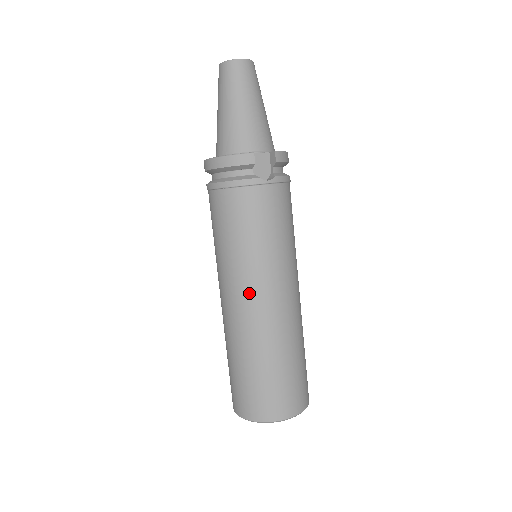
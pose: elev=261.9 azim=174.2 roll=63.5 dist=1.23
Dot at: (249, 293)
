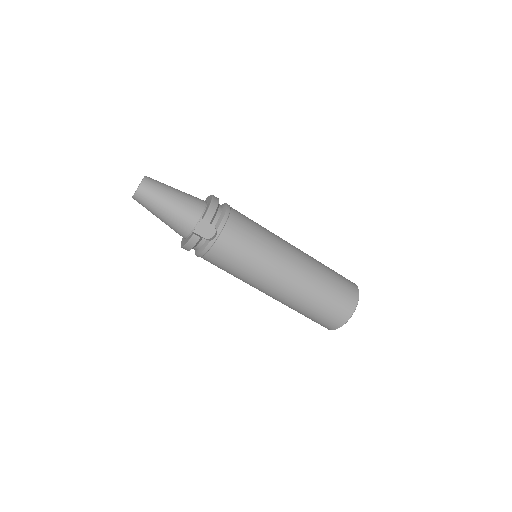
Dot at: (267, 288)
